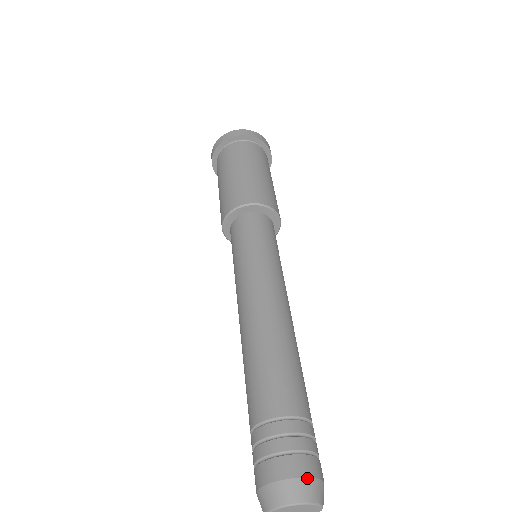
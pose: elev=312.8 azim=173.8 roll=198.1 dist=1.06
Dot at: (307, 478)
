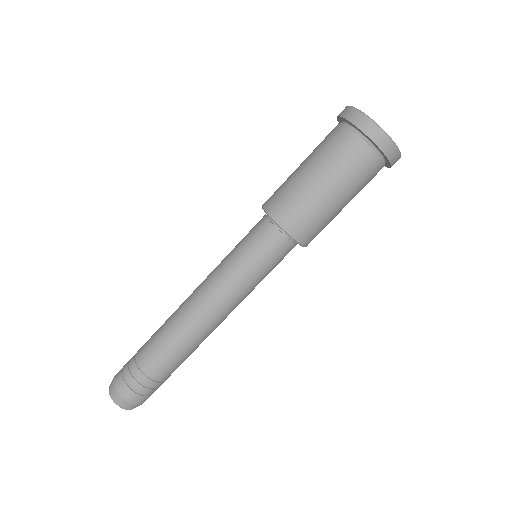
Dot at: (141, 404)
